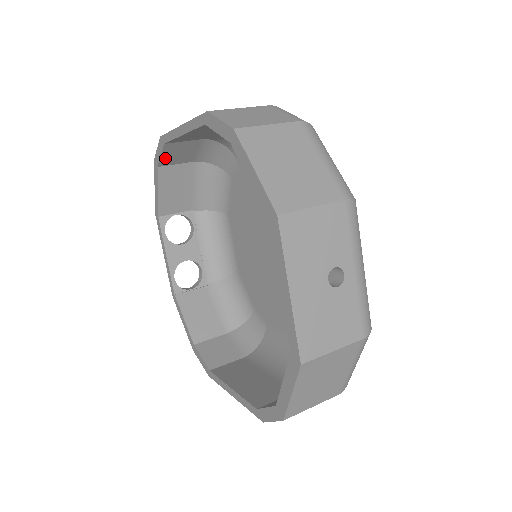
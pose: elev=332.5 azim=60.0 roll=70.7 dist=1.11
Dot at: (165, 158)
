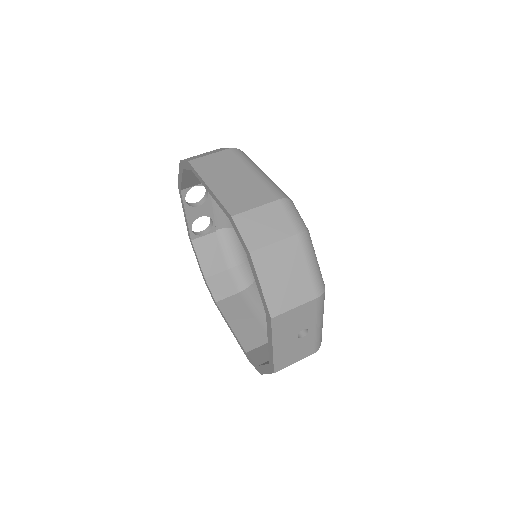
Dot at: occluded
